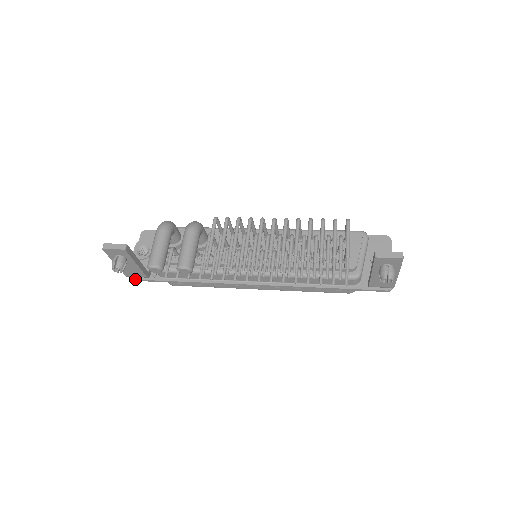
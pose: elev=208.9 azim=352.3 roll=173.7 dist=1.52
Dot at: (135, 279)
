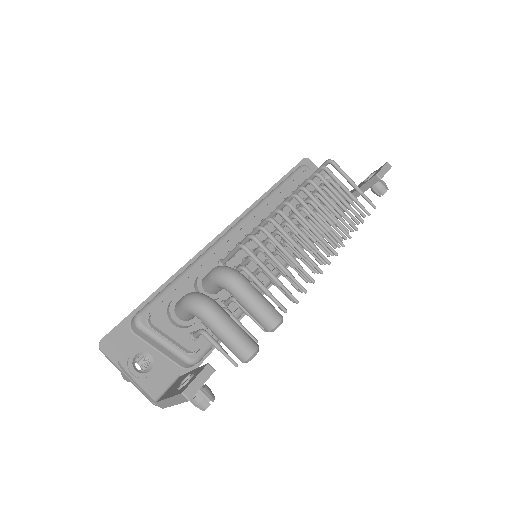
Dot at: occluded
